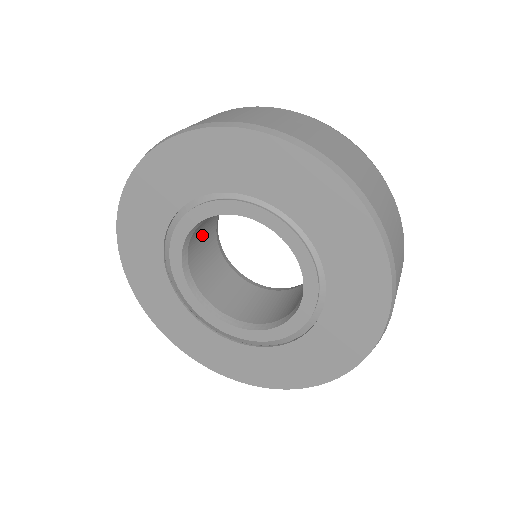
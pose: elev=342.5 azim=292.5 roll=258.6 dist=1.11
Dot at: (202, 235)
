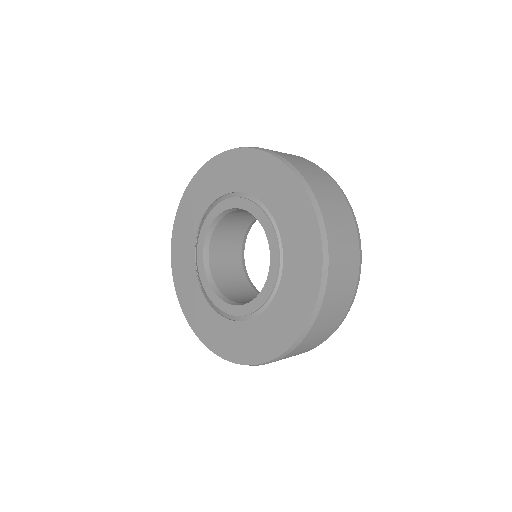
Dot at: occluded
